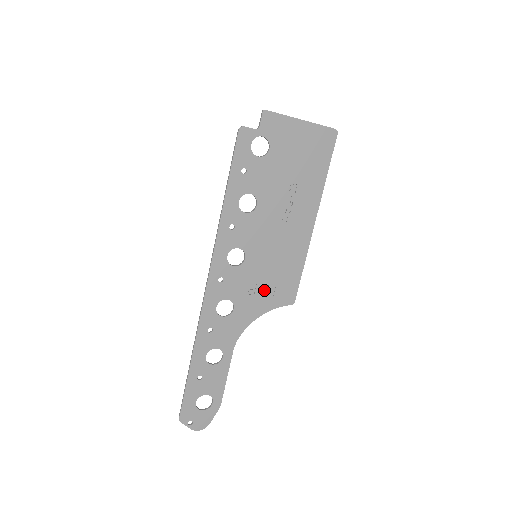
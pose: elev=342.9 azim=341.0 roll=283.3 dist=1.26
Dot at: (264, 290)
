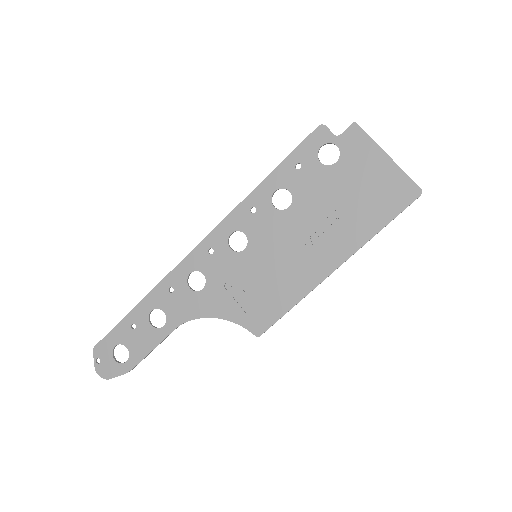
Dot at: (240, 296)
